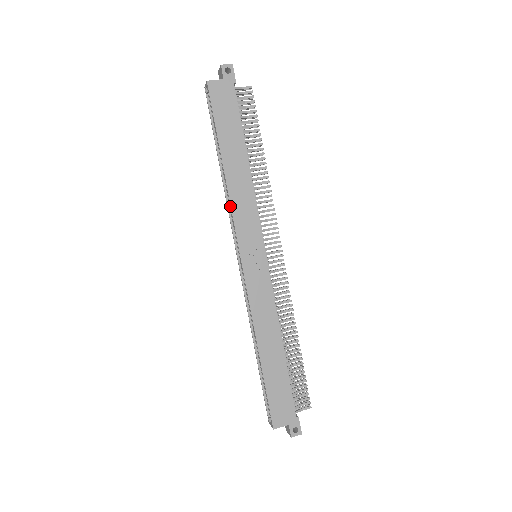
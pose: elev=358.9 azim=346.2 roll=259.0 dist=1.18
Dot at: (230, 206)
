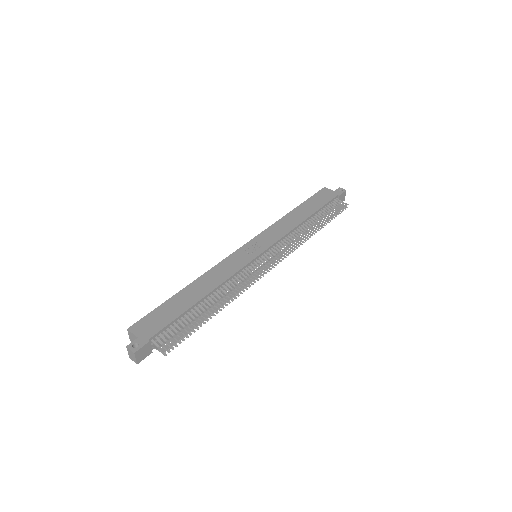
Dot at: (272, 225)
